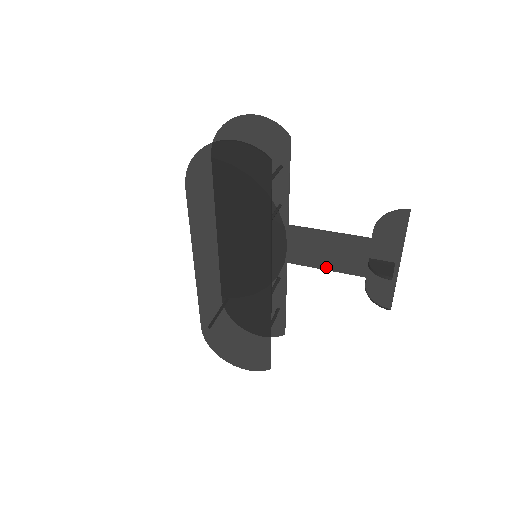
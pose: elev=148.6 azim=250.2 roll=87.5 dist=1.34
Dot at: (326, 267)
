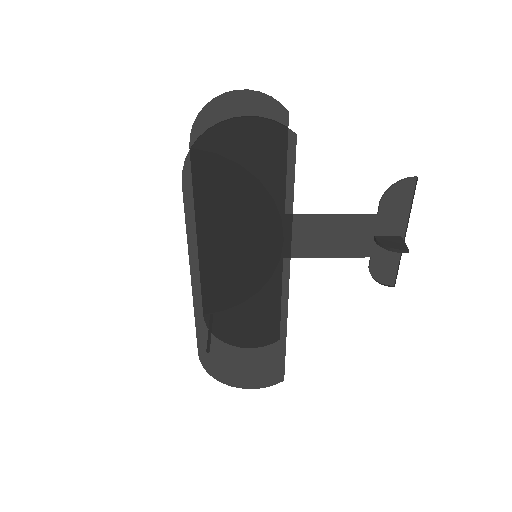
Dot at: (327, 254)
